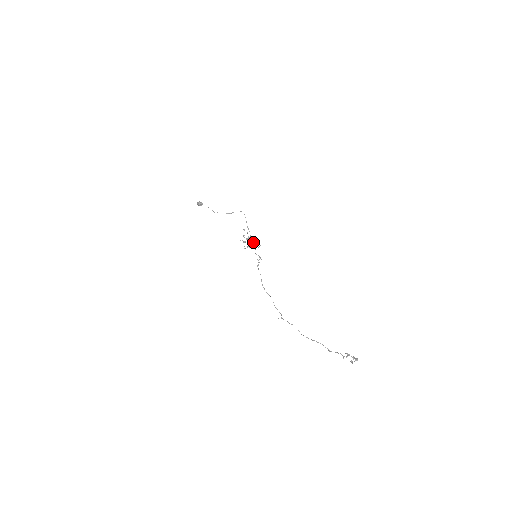
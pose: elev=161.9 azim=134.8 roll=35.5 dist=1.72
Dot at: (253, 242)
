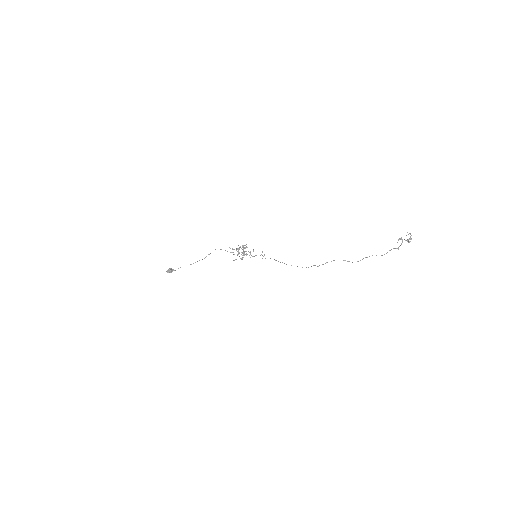
Dot at: (246, 247)
